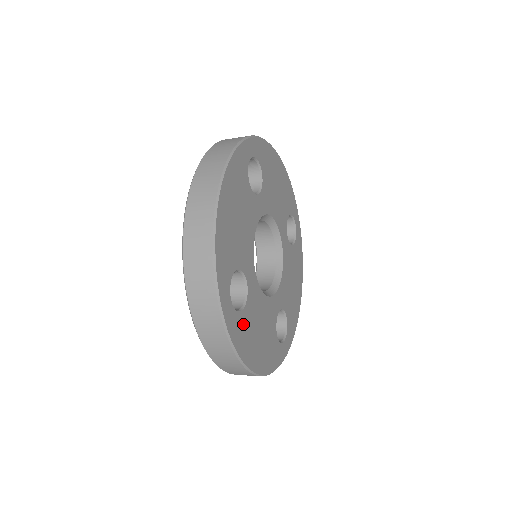
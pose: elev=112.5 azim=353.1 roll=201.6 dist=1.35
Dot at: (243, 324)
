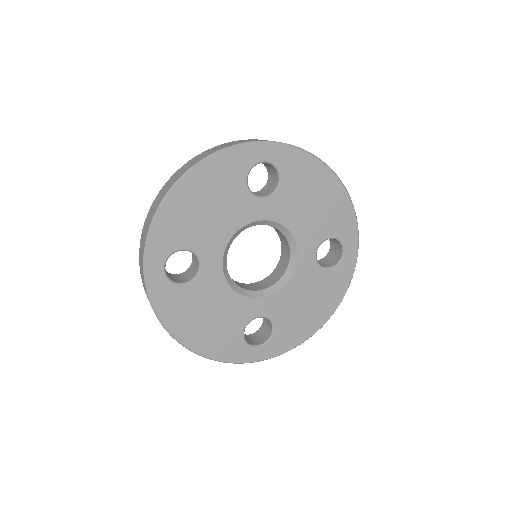
Dot at: (283, 332)
